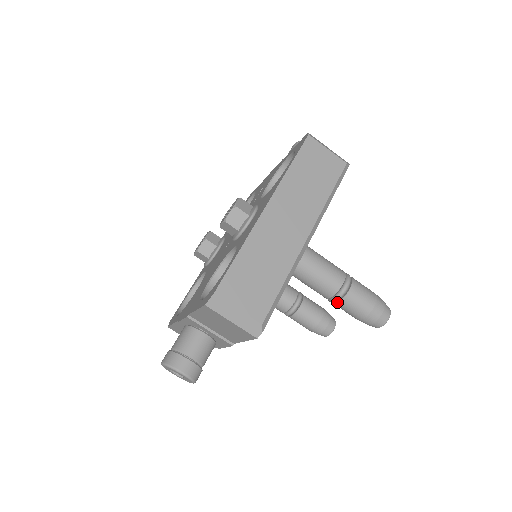
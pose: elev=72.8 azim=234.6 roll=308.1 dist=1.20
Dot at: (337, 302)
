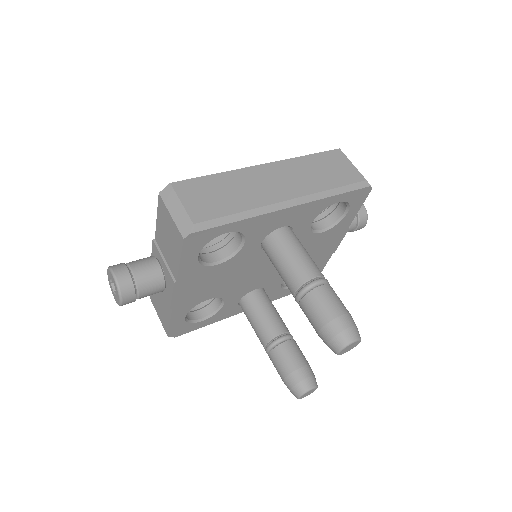
Dot at: (301, 298)
